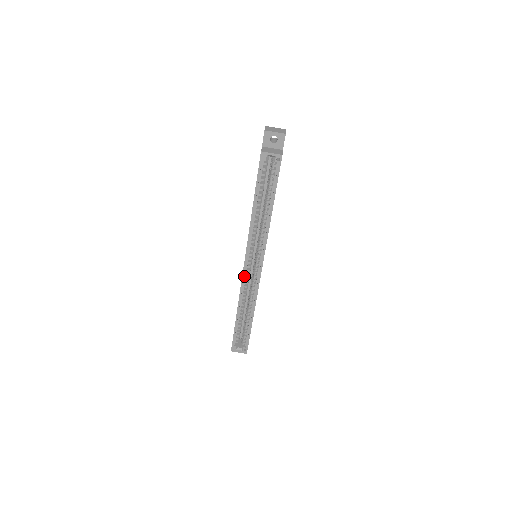
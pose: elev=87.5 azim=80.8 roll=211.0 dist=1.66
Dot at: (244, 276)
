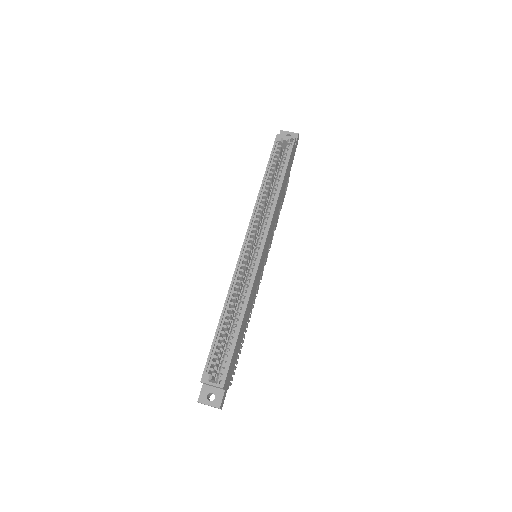
Dot at: (240, 261)
